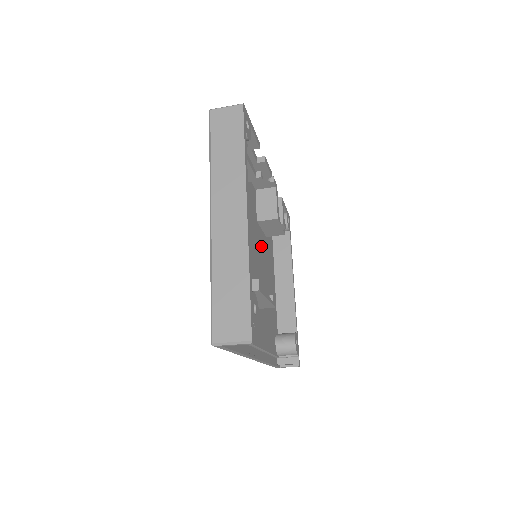
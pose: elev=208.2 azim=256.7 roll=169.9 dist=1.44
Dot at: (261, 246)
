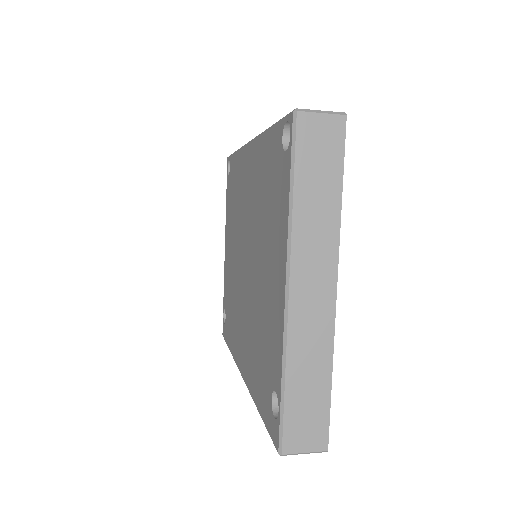
Dot at: occluded
